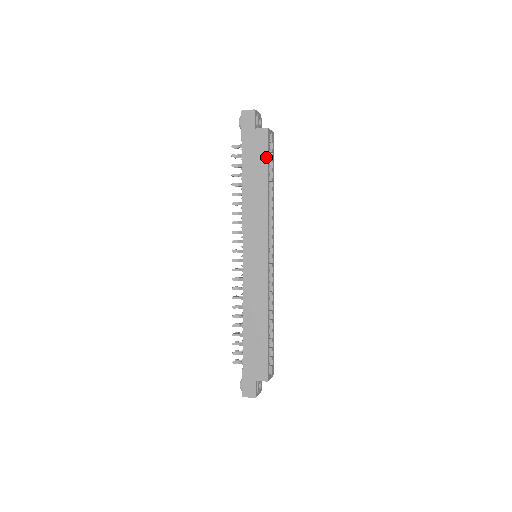
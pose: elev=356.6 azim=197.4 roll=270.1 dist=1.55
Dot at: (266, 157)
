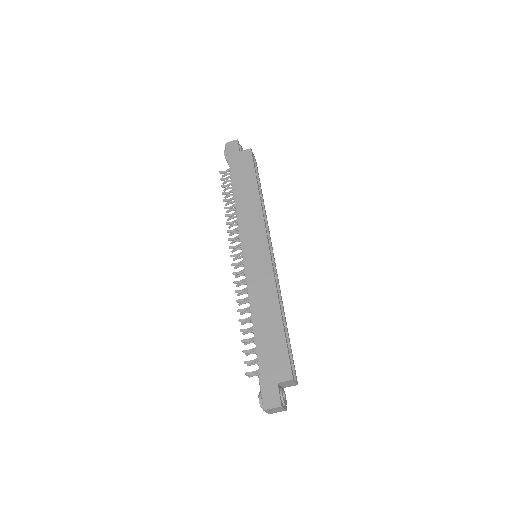
Dot at: (253, 168)
